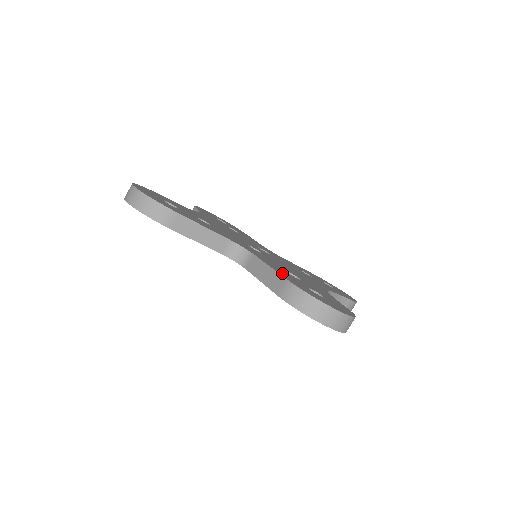
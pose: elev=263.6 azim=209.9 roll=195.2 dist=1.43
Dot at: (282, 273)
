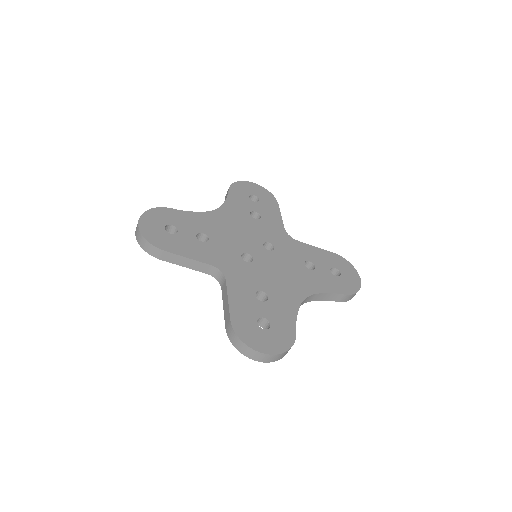
Dot at: (237, 306)
